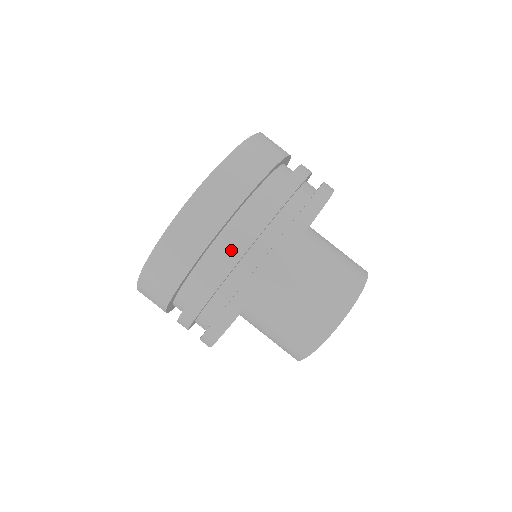
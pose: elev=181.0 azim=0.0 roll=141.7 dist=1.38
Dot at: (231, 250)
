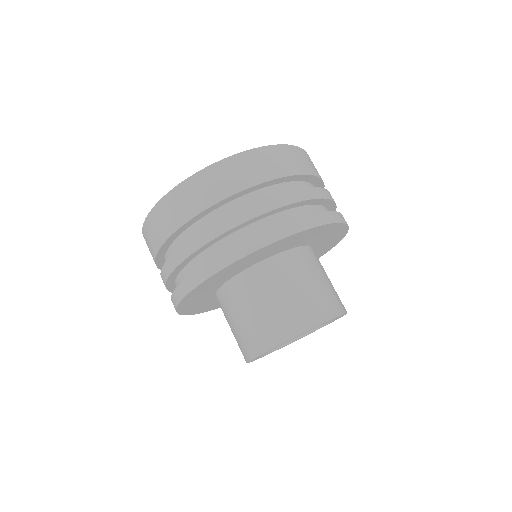
Dot at: (208, 229)
